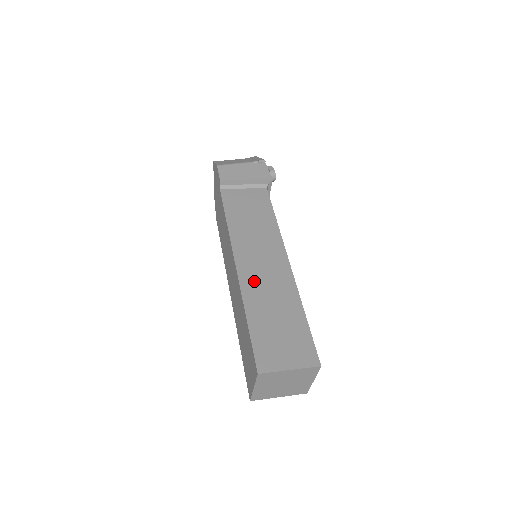
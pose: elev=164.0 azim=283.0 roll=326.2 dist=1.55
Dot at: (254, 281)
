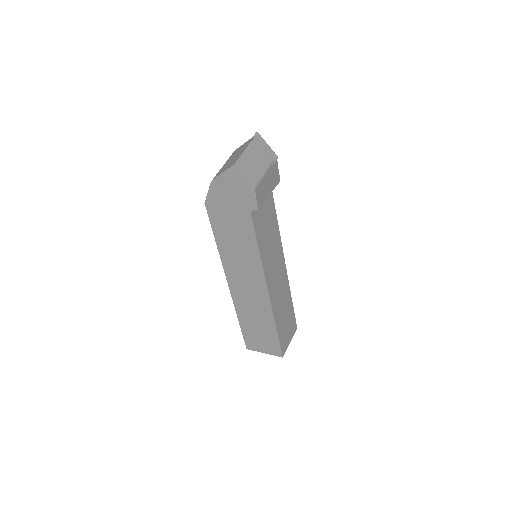
Dot at: (276, 299)
